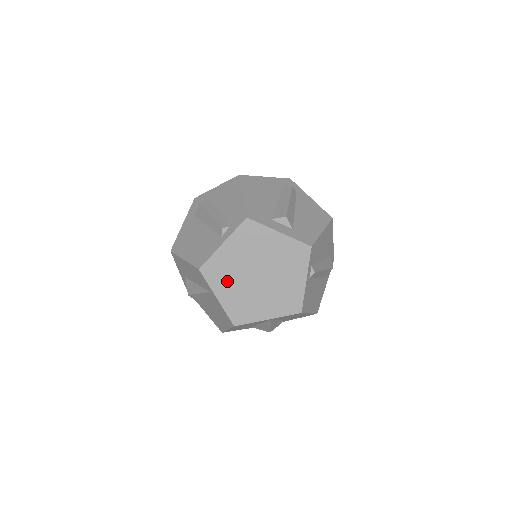
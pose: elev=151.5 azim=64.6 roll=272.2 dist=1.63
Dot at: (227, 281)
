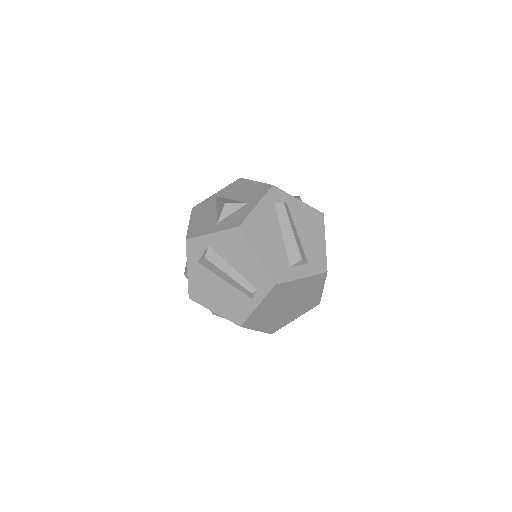
Dot at: (263, 320)
